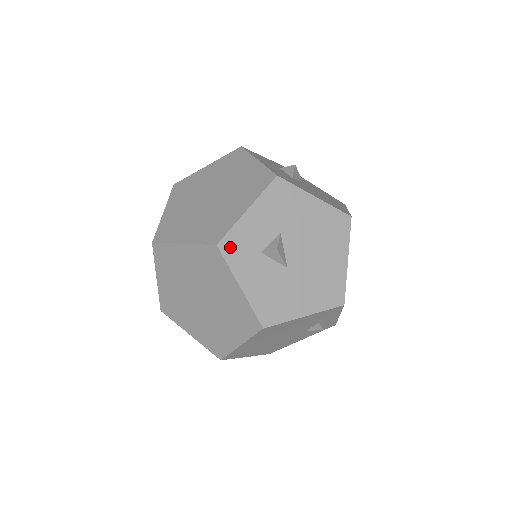
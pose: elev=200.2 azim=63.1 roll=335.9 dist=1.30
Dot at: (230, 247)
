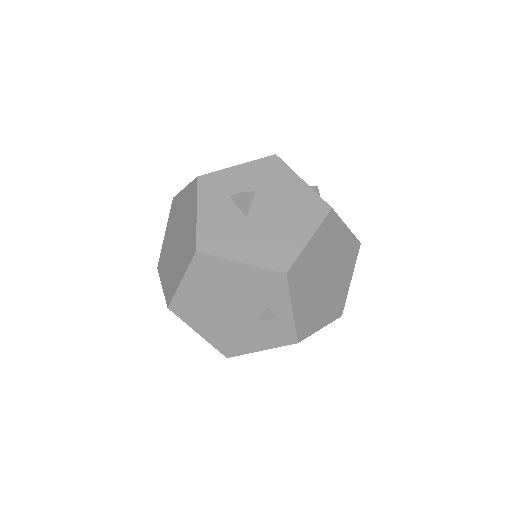
Dot at: (207, 182)
